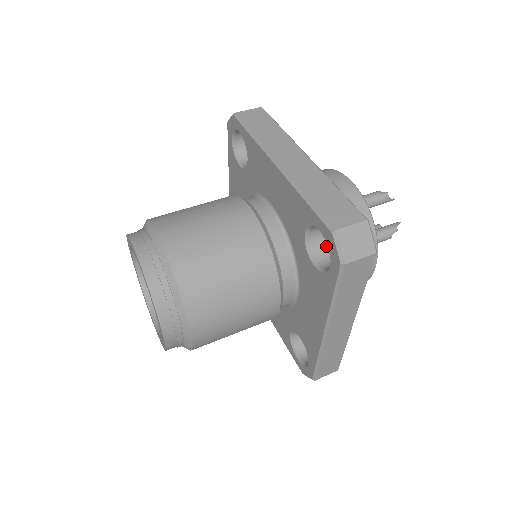
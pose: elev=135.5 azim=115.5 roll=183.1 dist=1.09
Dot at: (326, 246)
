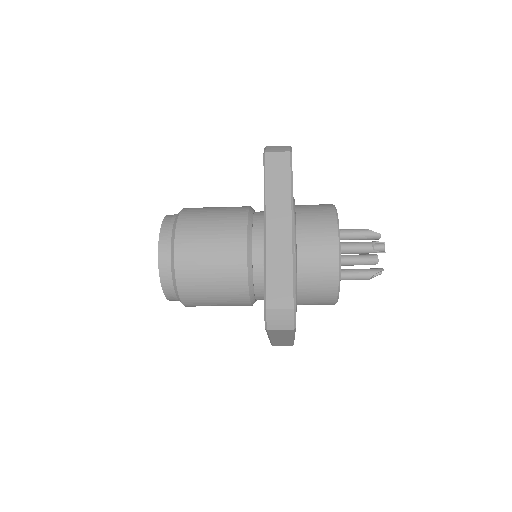
Dot at: occluded
